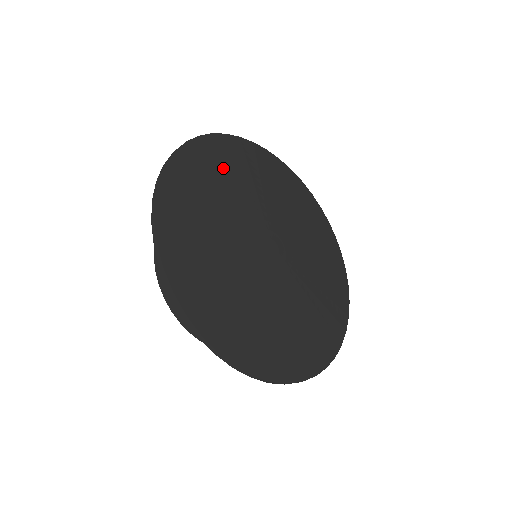
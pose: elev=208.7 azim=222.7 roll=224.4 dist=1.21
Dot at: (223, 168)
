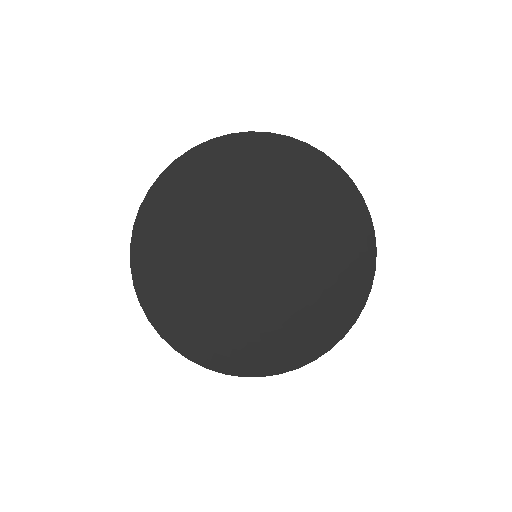
Dot at: (255, 169)
